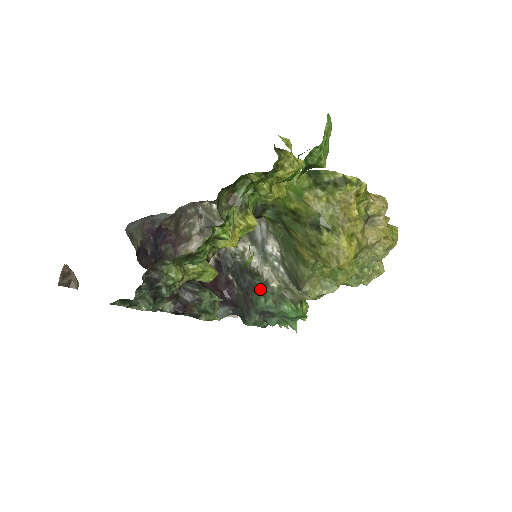
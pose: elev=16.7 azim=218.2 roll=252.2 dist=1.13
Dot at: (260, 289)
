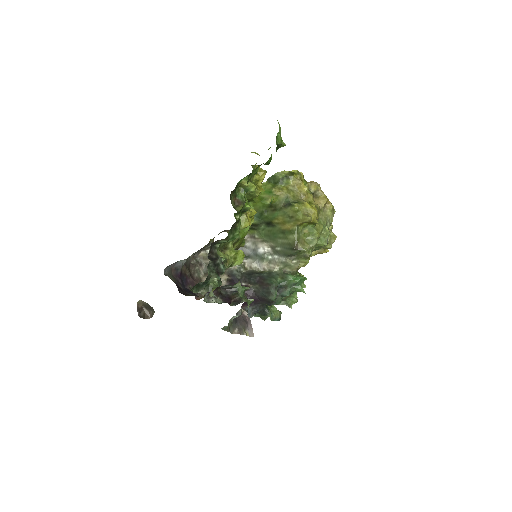
Dot at: (268, 276)
